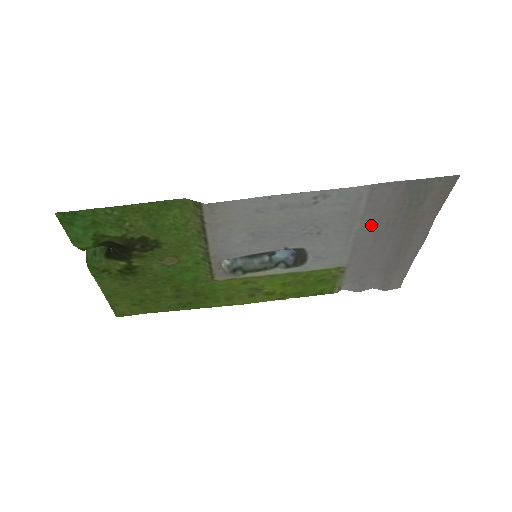
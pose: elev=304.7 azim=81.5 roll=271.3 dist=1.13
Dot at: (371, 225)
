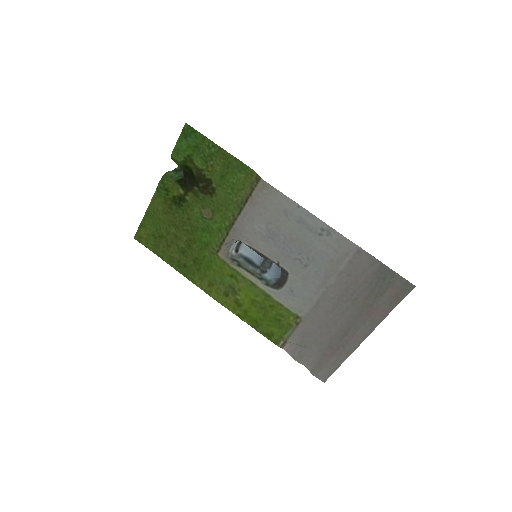
Dot at: (340, 288)
